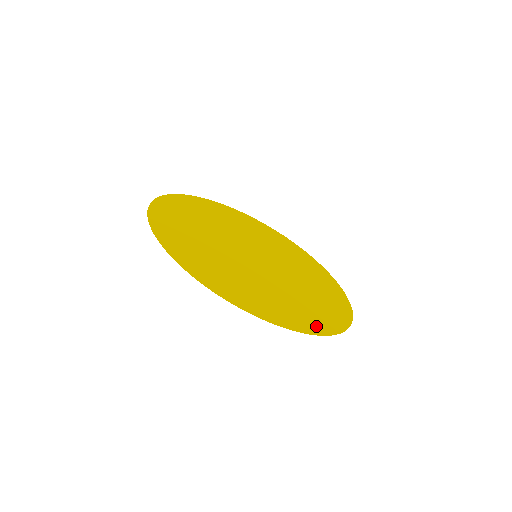
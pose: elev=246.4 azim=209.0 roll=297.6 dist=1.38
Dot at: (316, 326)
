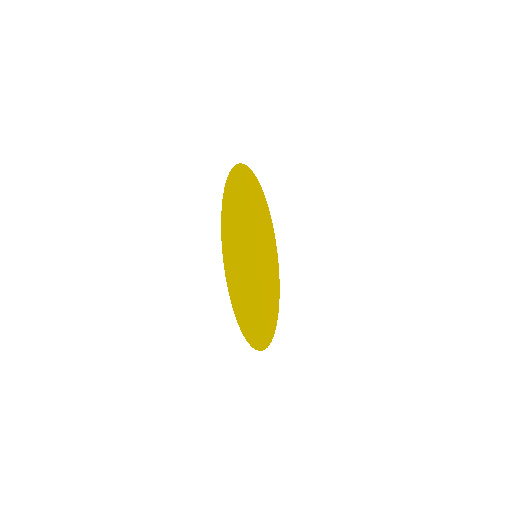
Dot at: (265, 340)
